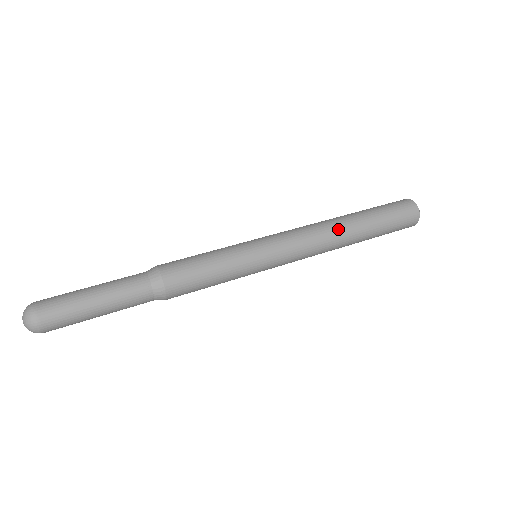
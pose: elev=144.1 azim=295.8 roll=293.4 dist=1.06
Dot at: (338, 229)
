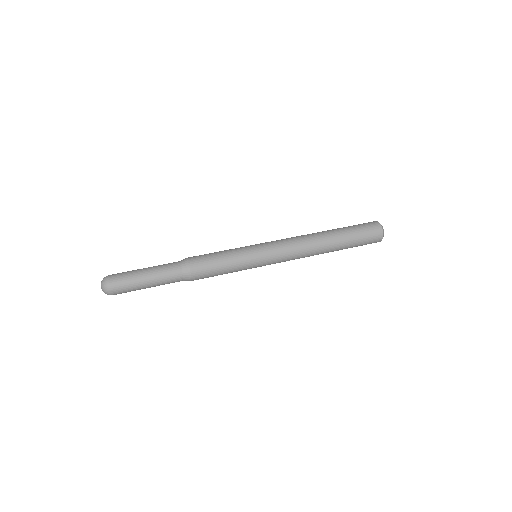
Dot at: (318, 251)
